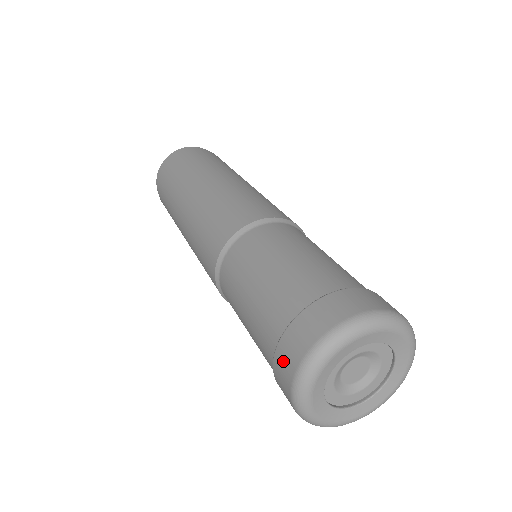
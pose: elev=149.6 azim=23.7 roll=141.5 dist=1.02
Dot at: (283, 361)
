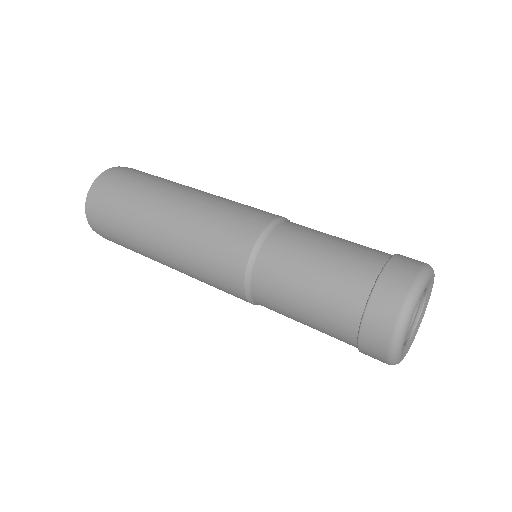
Dot at: (387, 295)
